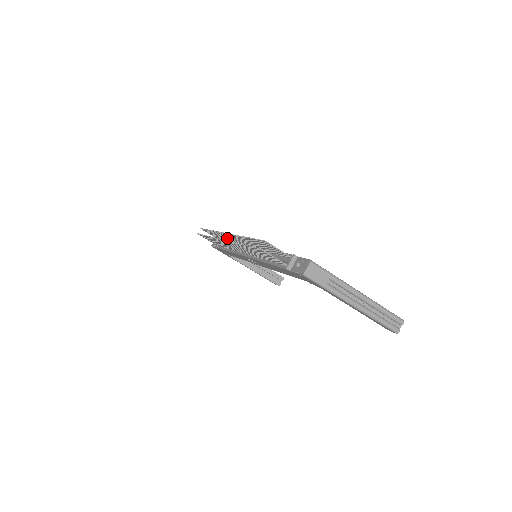
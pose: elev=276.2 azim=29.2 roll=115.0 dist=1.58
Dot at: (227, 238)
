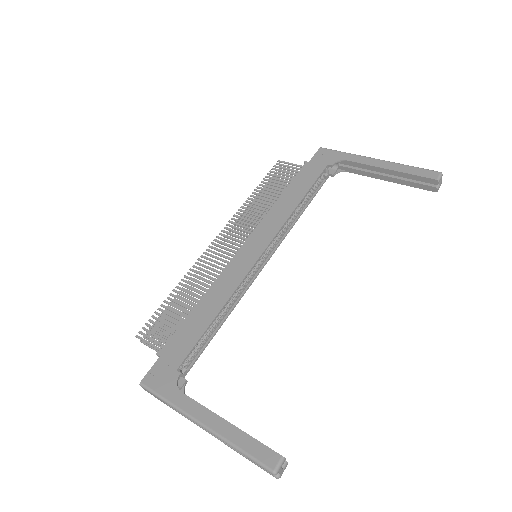
Dot at: (249, 217)
